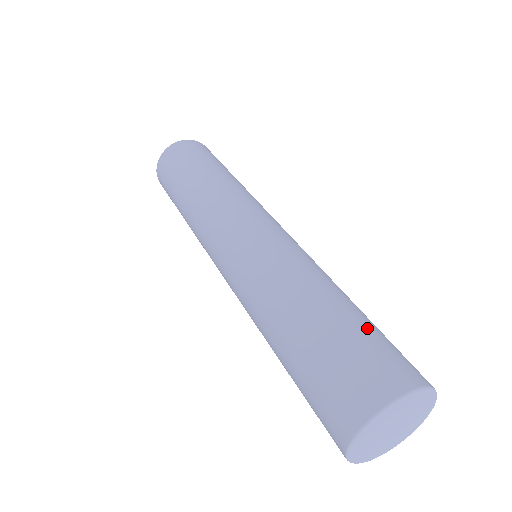
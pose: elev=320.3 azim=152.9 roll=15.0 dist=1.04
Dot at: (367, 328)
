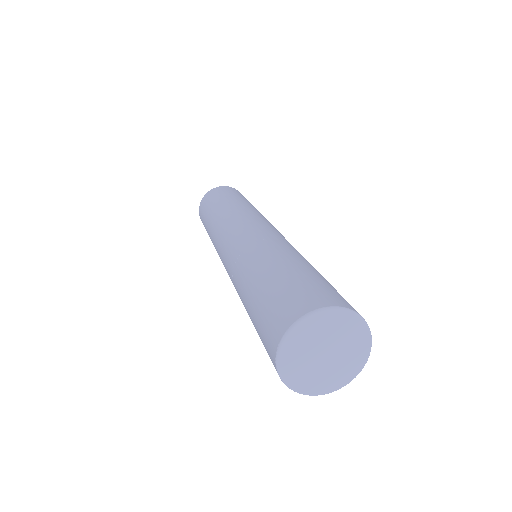
Dot at: occluded
